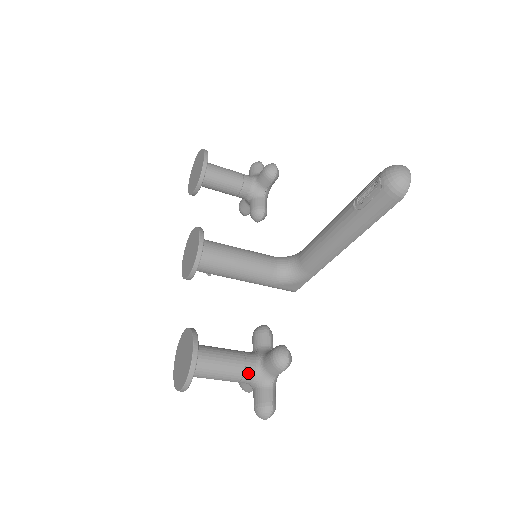
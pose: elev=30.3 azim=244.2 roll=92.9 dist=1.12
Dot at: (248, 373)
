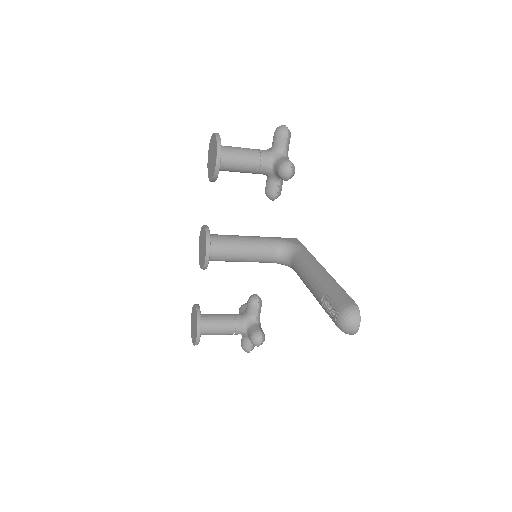
Dot at: (237, 334)
